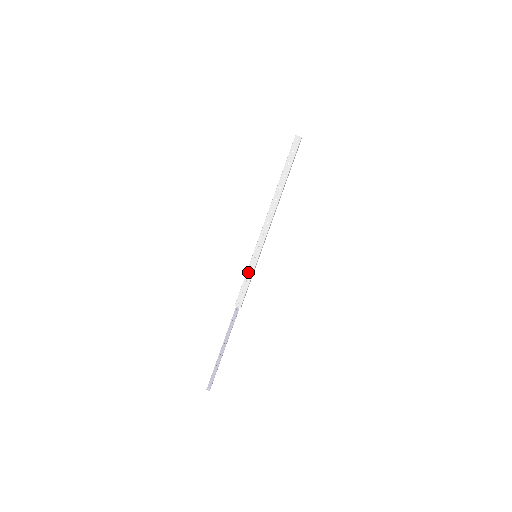
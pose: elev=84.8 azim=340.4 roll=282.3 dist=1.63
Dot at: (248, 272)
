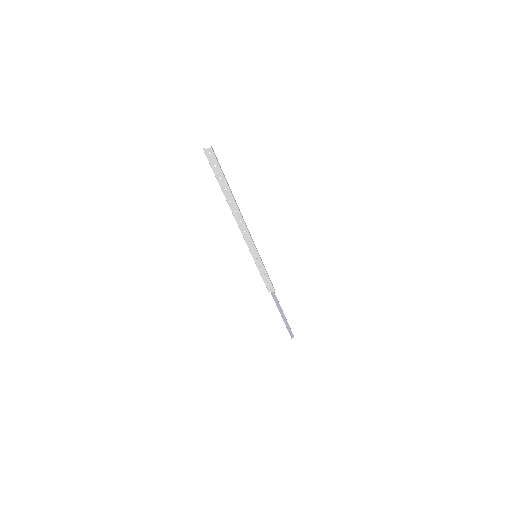
Dot at: (260, 270)
